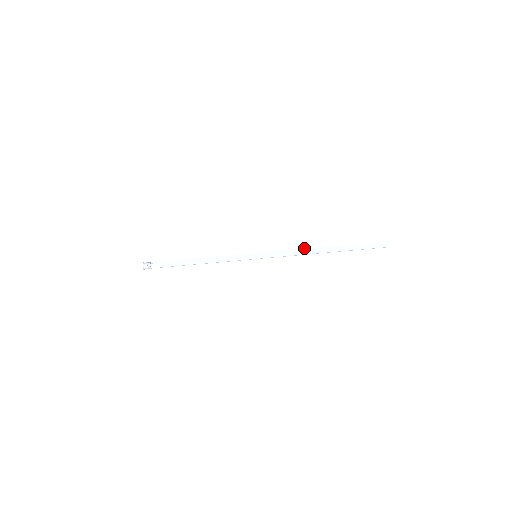
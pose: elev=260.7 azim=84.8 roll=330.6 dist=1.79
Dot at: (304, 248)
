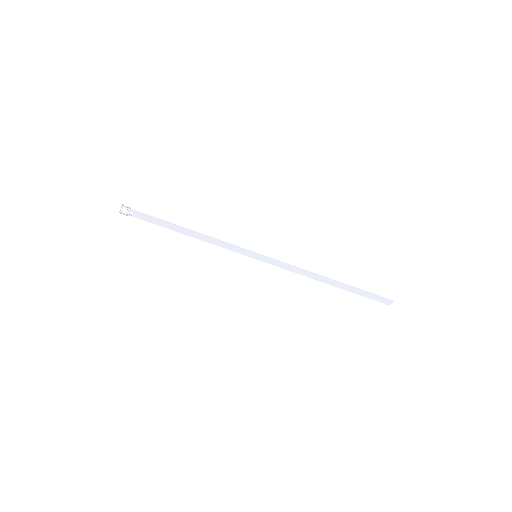
Dot at: (310, 272)
